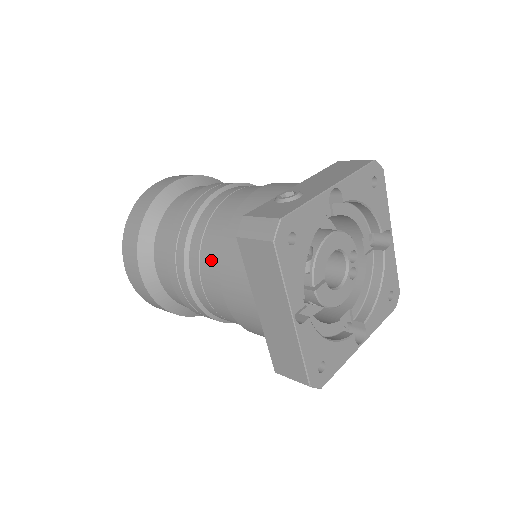
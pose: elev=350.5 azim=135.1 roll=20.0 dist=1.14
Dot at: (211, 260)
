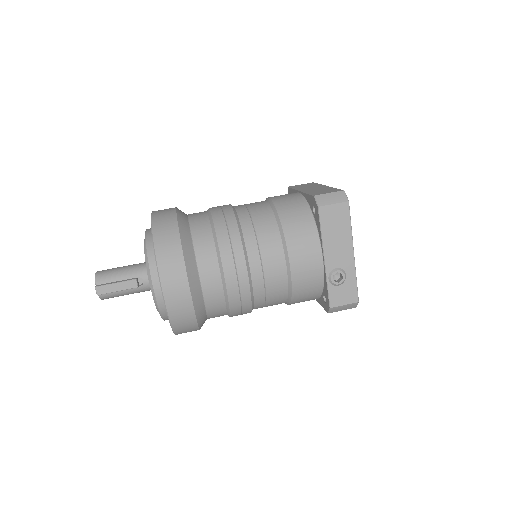
Dot at: occluded
